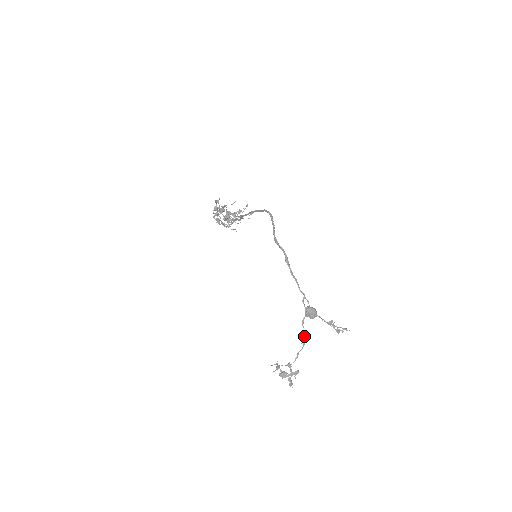
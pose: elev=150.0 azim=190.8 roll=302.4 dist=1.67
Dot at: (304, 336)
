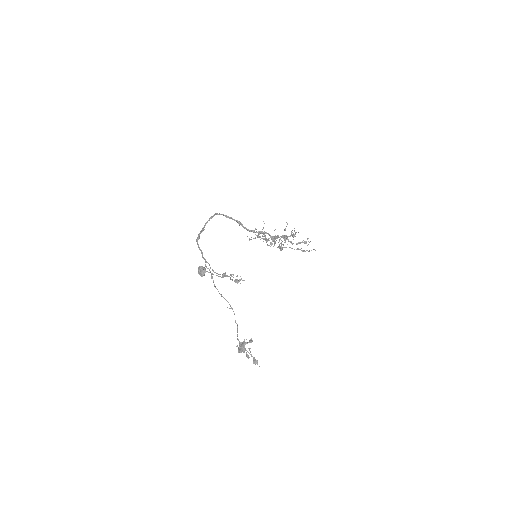
Dot at: (226, 300)
